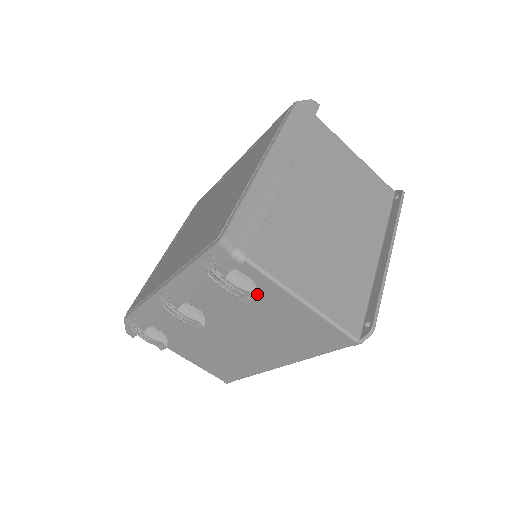
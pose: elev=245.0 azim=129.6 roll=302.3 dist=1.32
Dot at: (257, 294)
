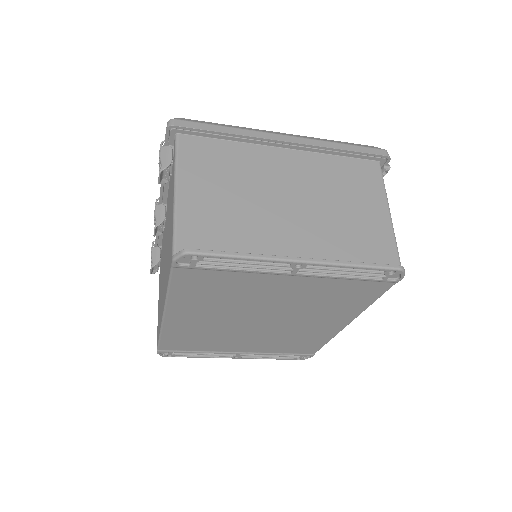
Dot at: occluded
